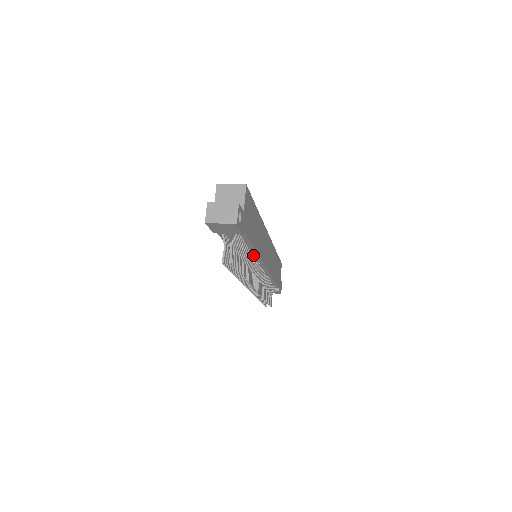
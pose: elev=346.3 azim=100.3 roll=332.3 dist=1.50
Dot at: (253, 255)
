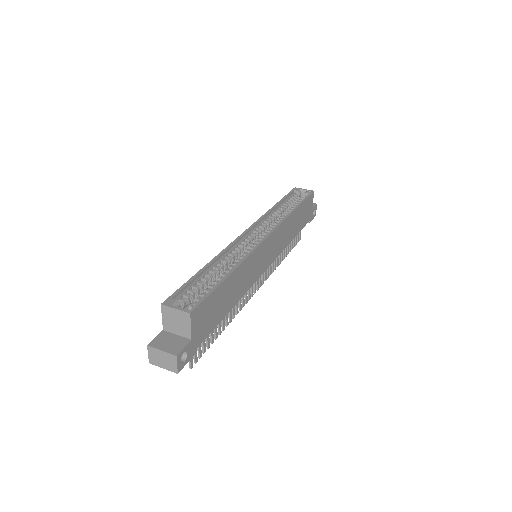
Dot at: occluded
